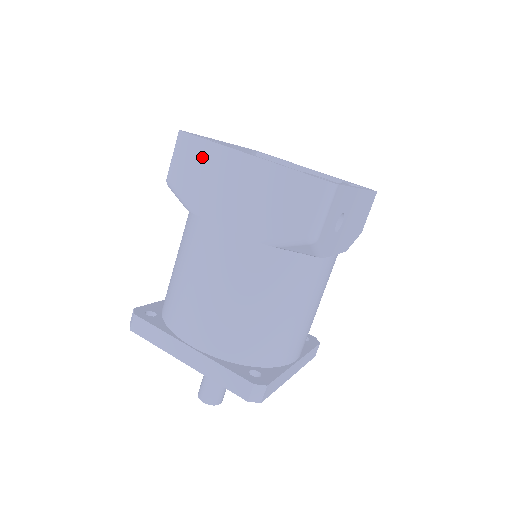
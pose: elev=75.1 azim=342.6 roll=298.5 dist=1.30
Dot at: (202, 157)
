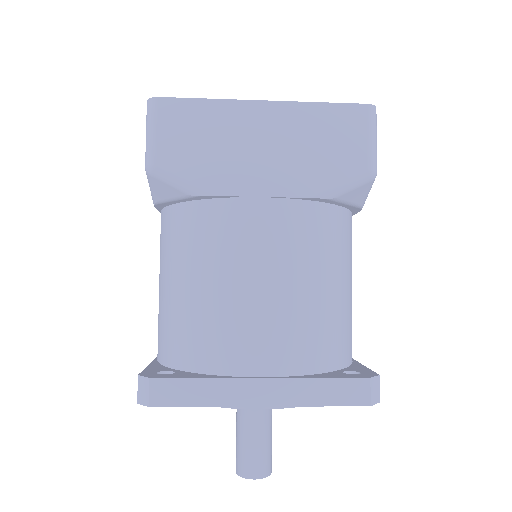
Dot at: (199, 121)
